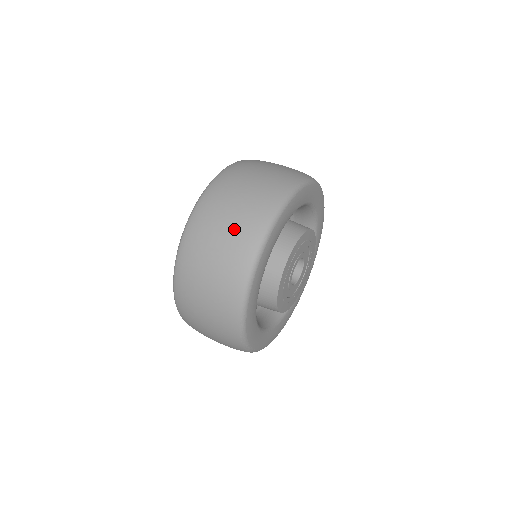
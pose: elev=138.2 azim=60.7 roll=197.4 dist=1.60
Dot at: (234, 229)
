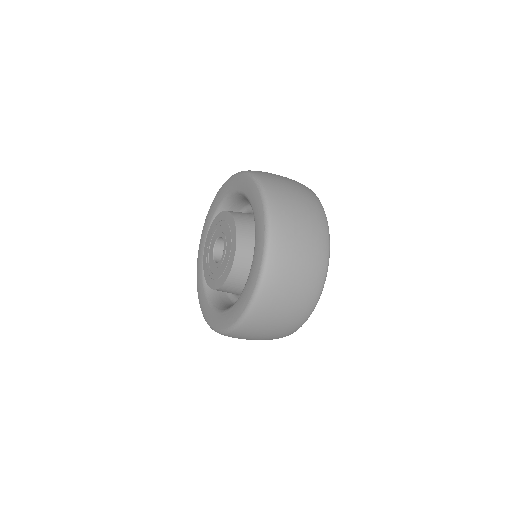
Dot at: occluded
